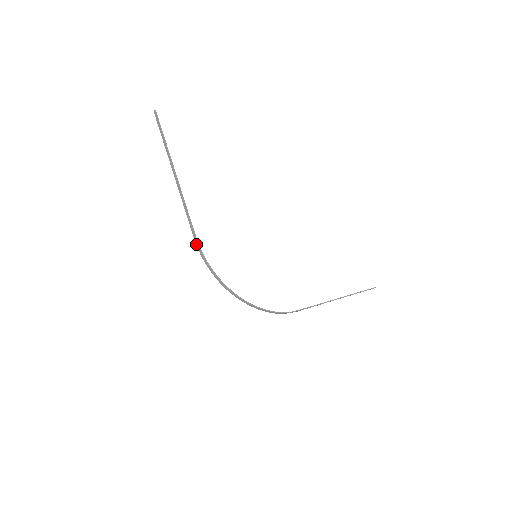
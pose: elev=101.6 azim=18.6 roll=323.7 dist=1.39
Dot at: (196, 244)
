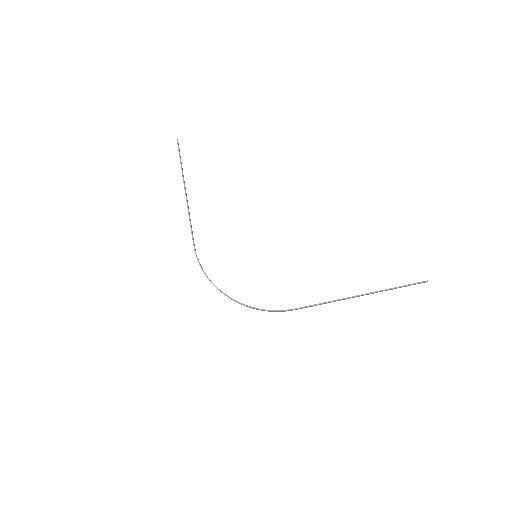
Dot at: (195, 250)
